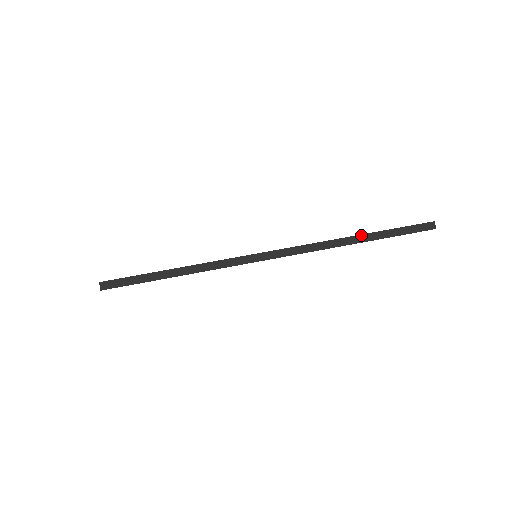
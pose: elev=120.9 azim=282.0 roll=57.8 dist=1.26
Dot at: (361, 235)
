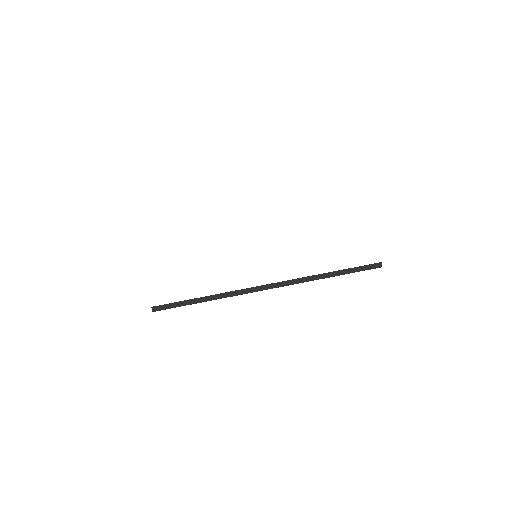
Dot at: (329, 273)
